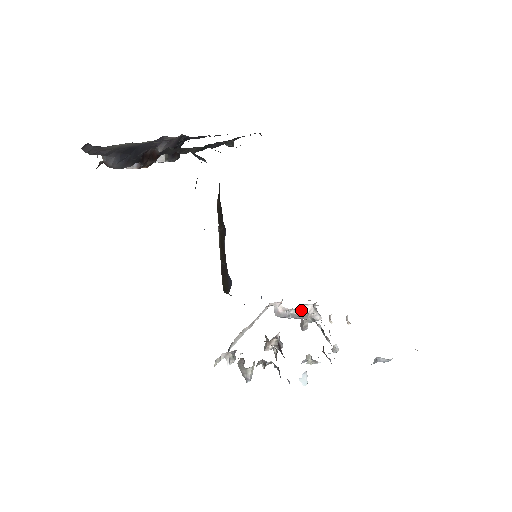
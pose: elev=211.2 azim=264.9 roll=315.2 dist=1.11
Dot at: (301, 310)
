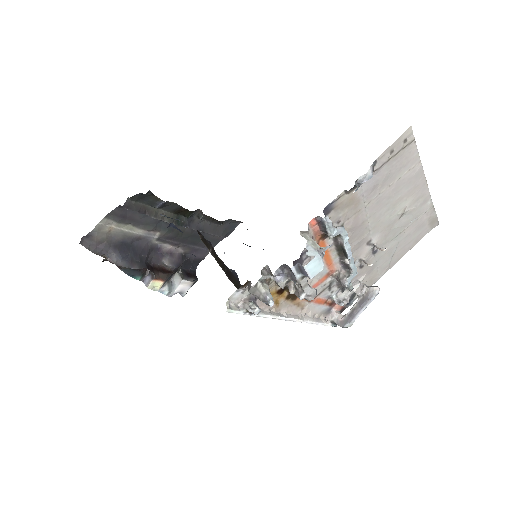
Dot at: (359, 302)
